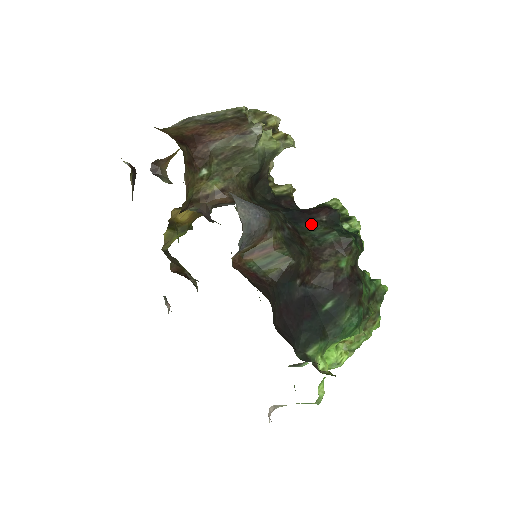
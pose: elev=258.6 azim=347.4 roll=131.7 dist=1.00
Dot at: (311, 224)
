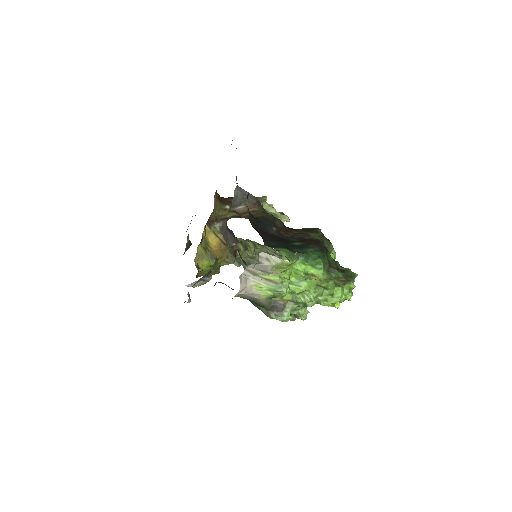
Dot at: occluded
